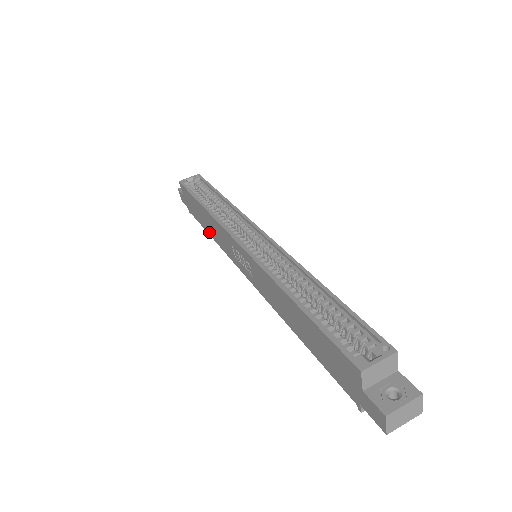
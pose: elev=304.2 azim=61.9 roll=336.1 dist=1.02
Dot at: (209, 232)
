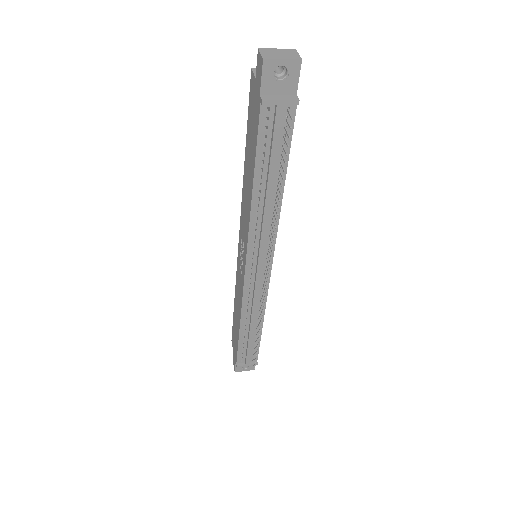
Dot at: (239, 325)
